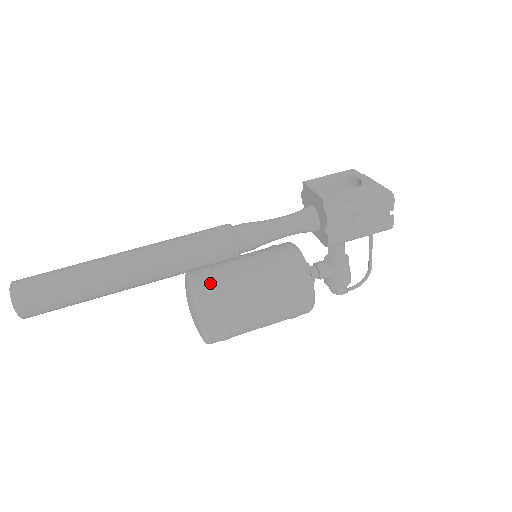
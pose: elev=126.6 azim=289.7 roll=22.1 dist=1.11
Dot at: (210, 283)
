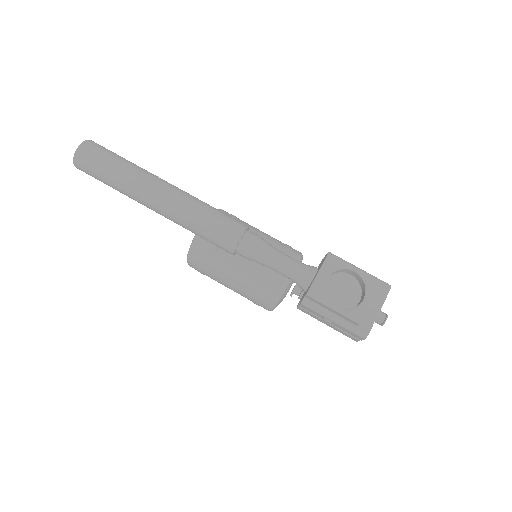
Dot at: (207, 247)
